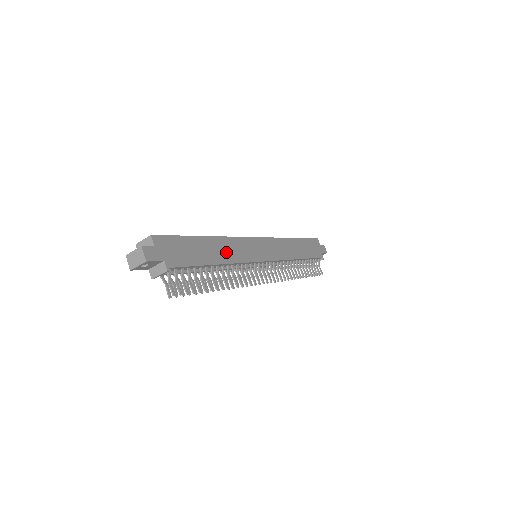
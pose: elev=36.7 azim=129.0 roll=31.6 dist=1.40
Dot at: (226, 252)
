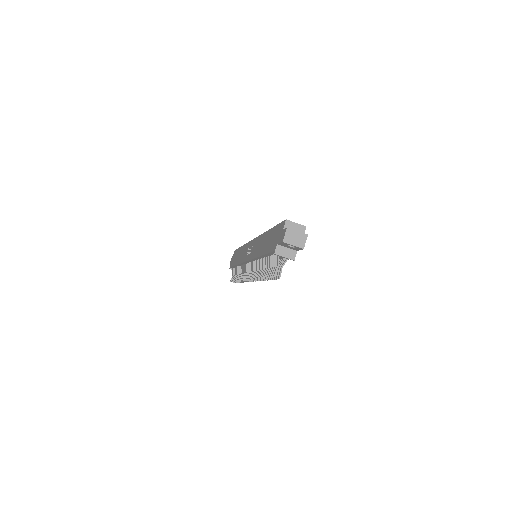
Dot at: occluded
